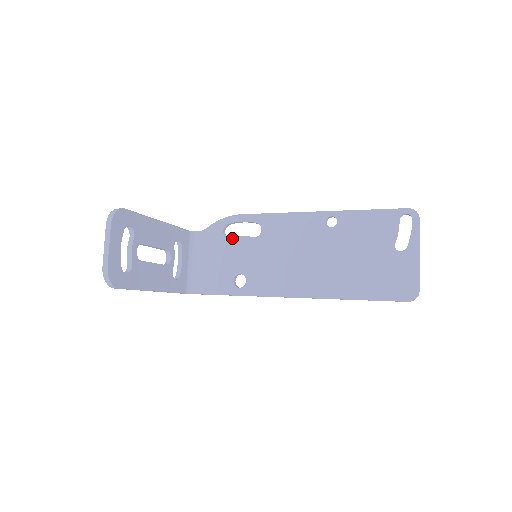
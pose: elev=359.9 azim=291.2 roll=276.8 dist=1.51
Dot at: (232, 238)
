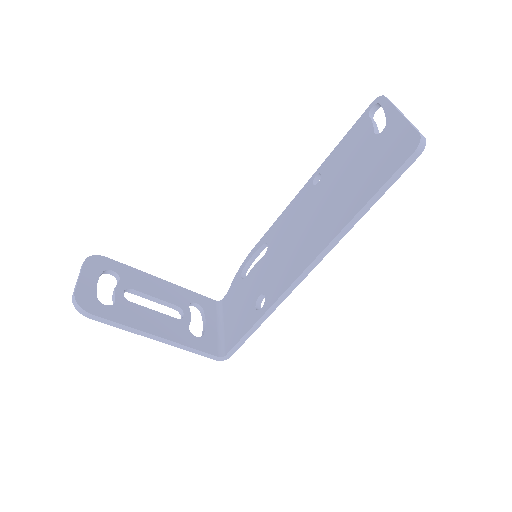
Dot at: (248, 275)
